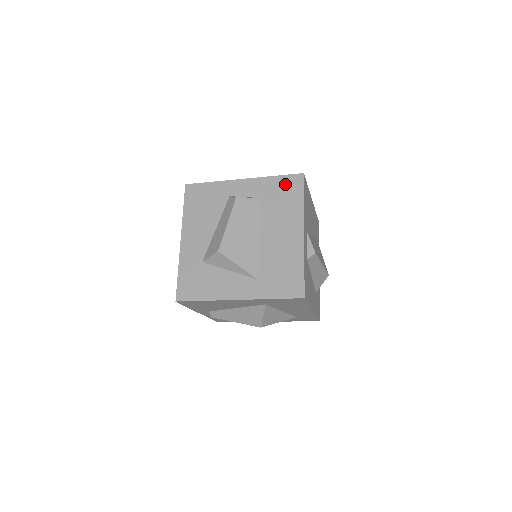
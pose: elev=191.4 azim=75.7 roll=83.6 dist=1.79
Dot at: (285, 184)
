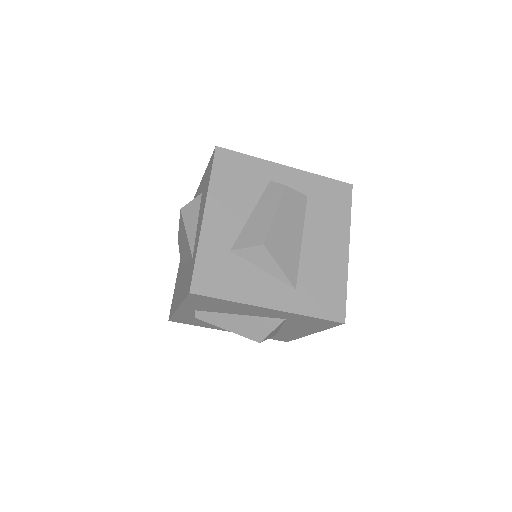
Dot at: (333, 189)
